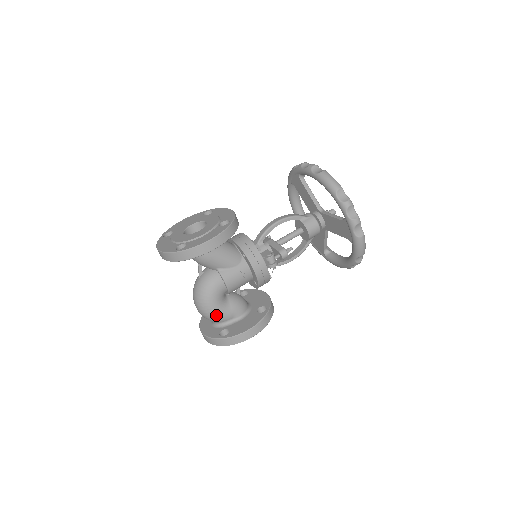
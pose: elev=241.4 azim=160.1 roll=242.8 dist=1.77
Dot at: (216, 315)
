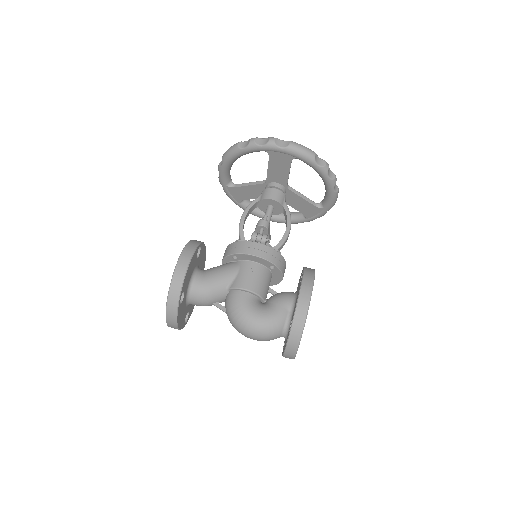
Dot at: (269, 322)
